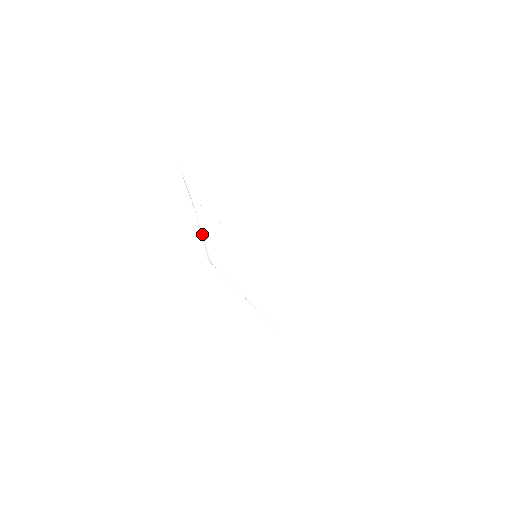
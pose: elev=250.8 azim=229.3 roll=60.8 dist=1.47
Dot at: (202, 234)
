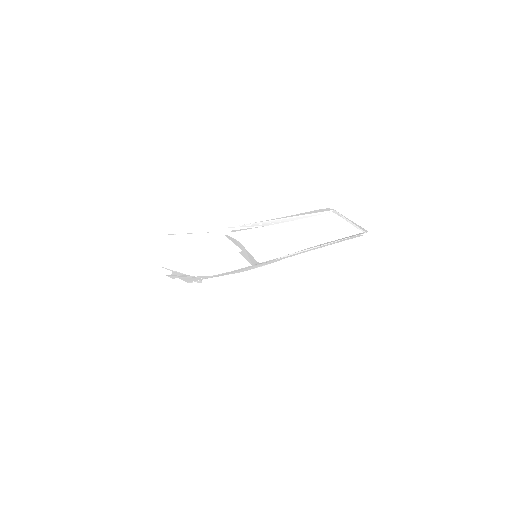
Dot at: (293, 217)
